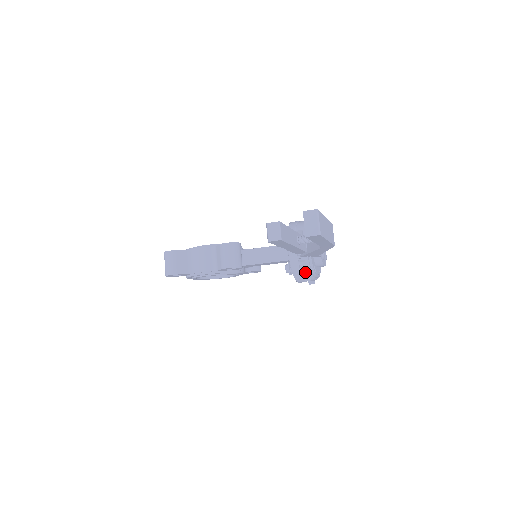
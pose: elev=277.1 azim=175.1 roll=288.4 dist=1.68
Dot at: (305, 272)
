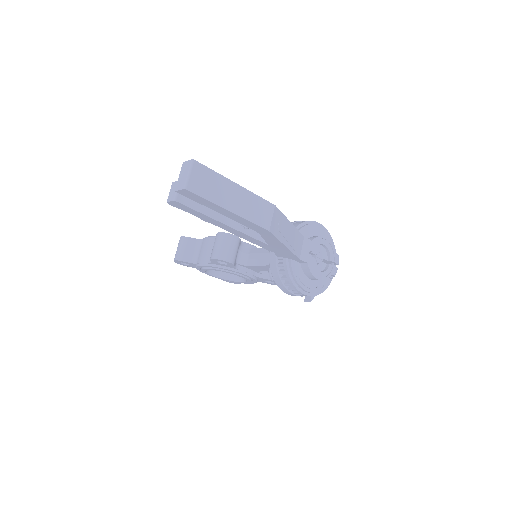
Dot at: (285, 278)
